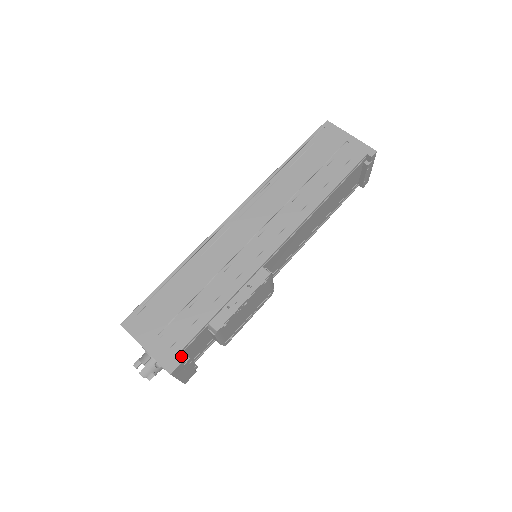
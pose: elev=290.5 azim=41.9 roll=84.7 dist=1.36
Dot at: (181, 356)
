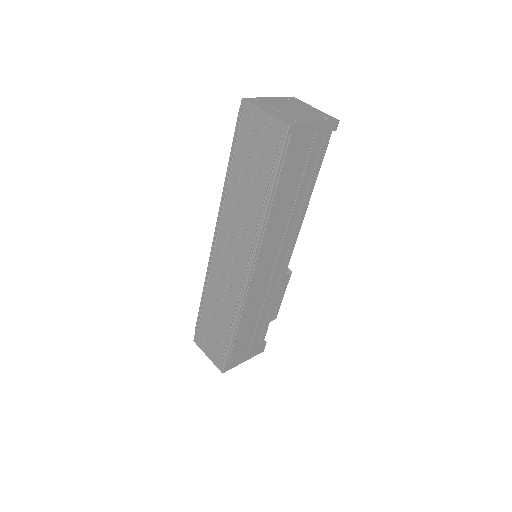
Dot at: occluded
